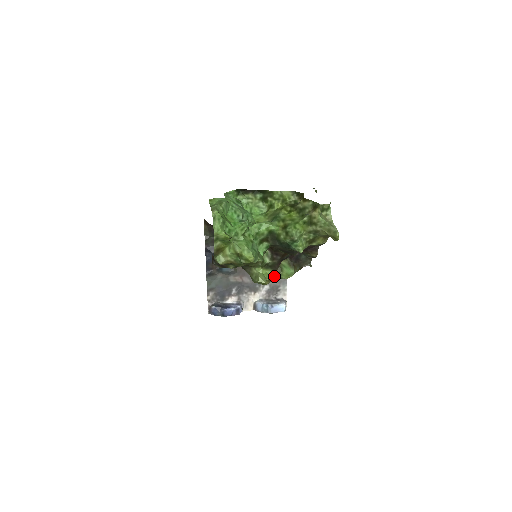
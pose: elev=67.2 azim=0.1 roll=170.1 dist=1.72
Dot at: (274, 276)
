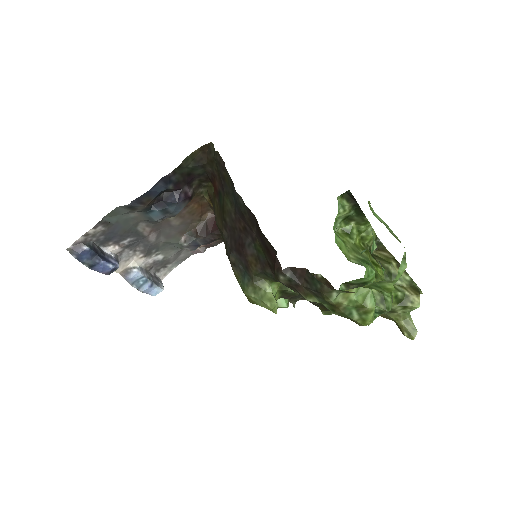
Dot at: occluded
